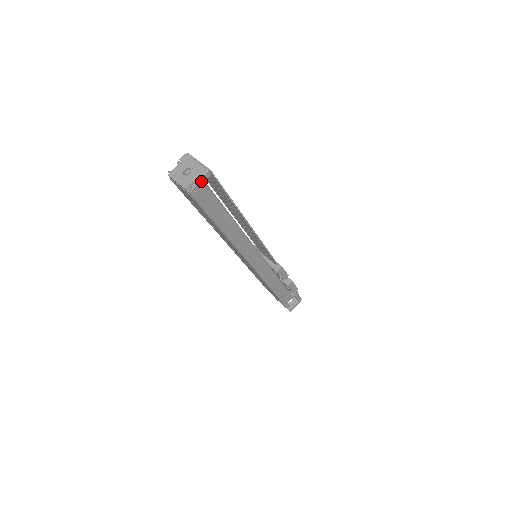
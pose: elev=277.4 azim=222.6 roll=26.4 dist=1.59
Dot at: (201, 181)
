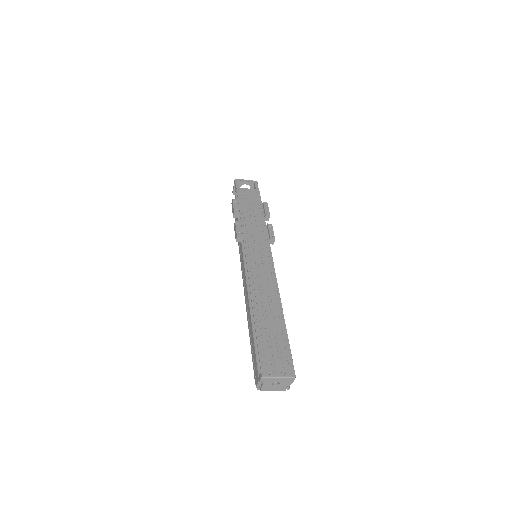
Dot at: (292, 381)
